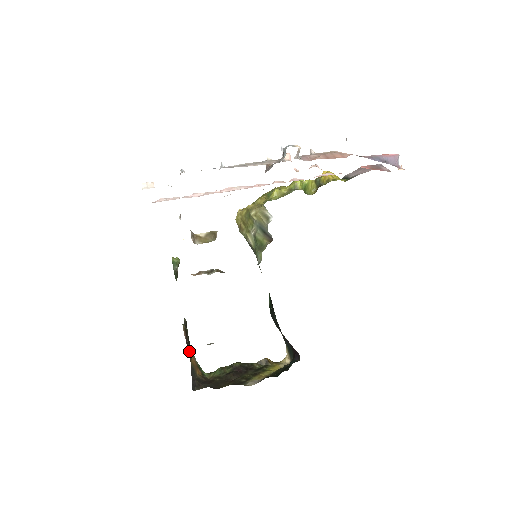
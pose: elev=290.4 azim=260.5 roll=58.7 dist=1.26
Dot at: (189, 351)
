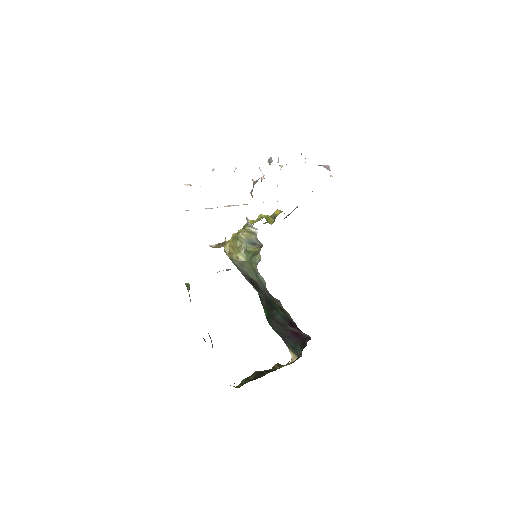
Dot at: occluded
